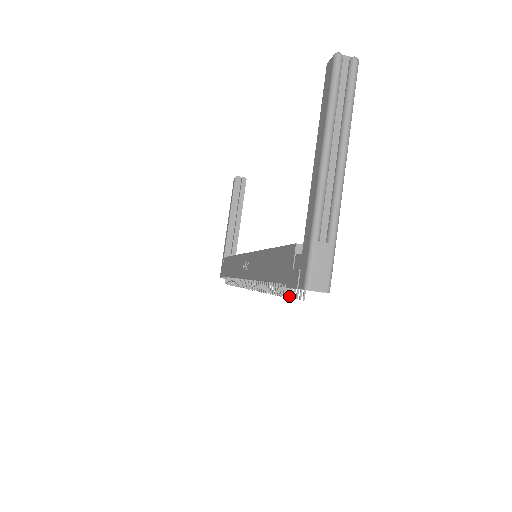
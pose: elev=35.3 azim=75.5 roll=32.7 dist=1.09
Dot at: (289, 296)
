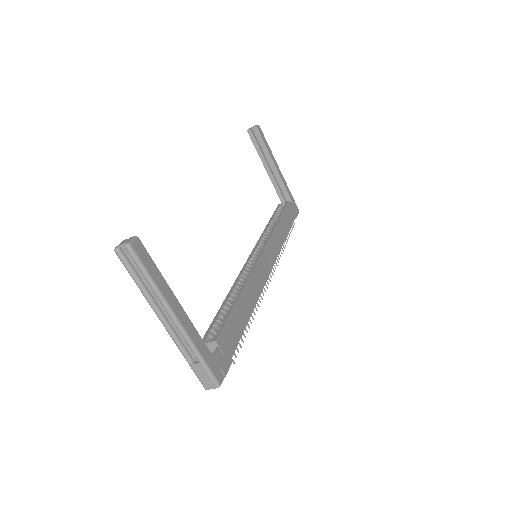
Dot at: occluded
